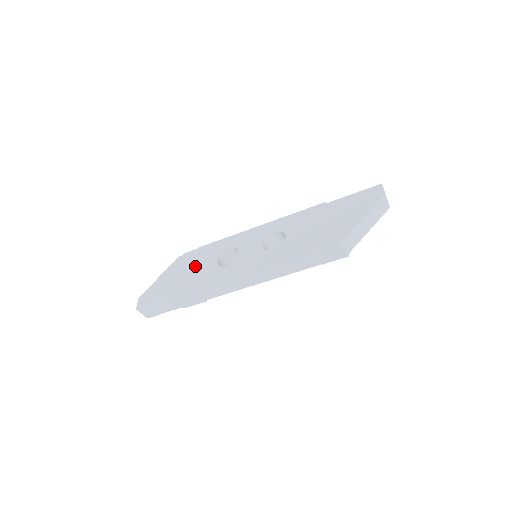
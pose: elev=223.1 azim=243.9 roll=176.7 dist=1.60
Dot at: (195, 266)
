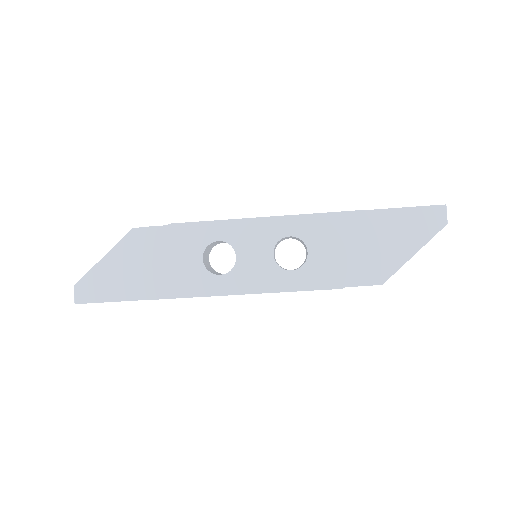
Dot at: (166, 258)
